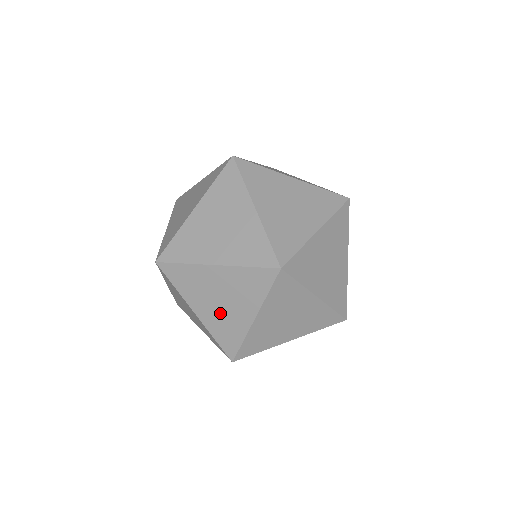
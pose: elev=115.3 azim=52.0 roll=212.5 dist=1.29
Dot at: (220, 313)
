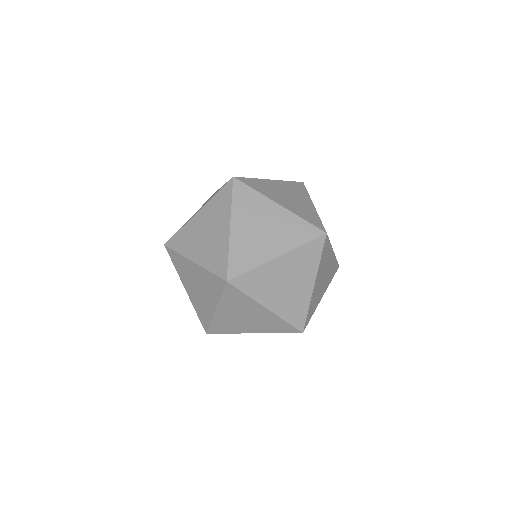
Dot at: (253, 238)
